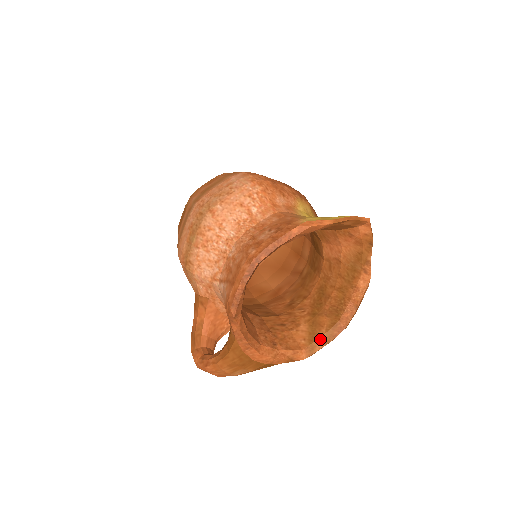
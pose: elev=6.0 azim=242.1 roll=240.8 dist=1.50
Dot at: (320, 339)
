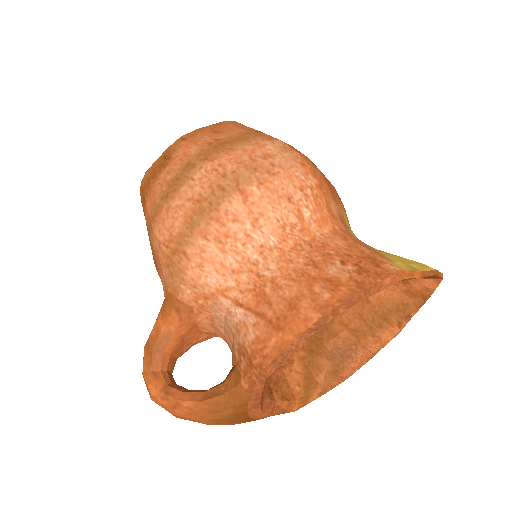
Dot at: (317, 387)
